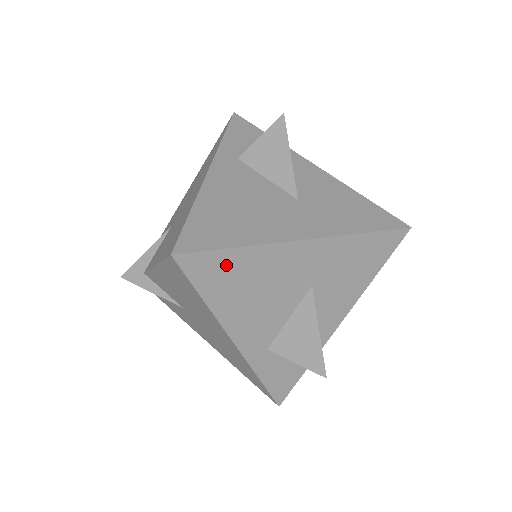
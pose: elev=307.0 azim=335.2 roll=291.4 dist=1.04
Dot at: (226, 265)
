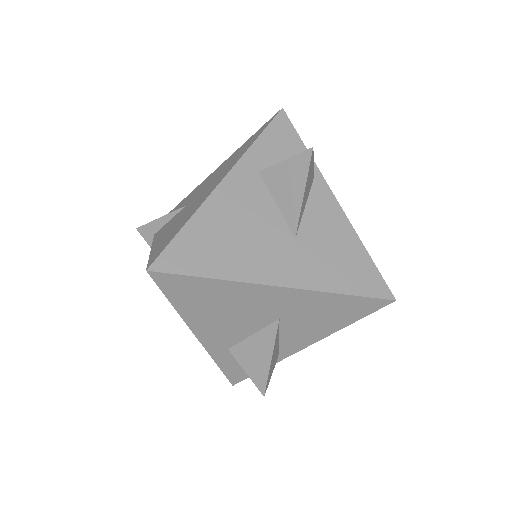
Dot at: (197, 288)
